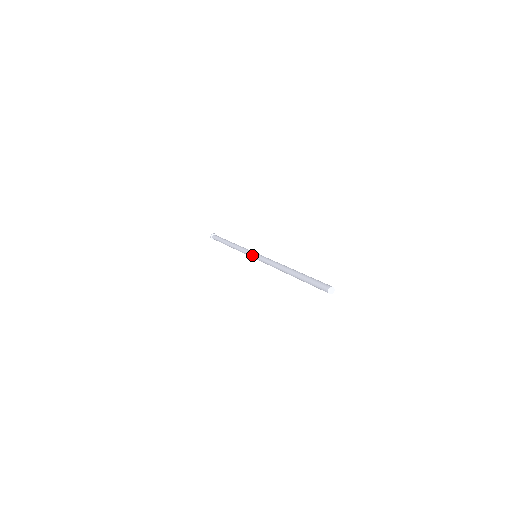
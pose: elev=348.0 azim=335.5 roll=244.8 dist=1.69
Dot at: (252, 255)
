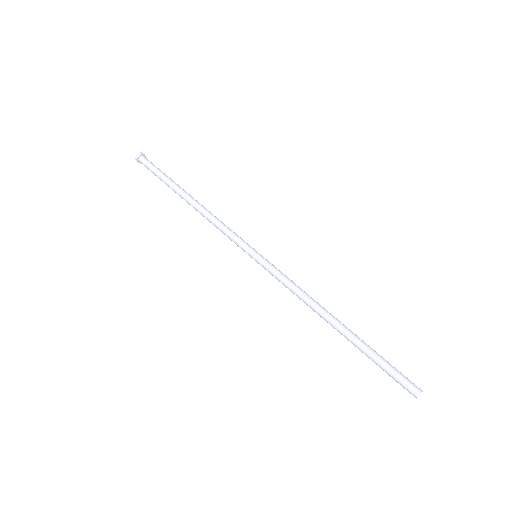
Dot at: occluded
